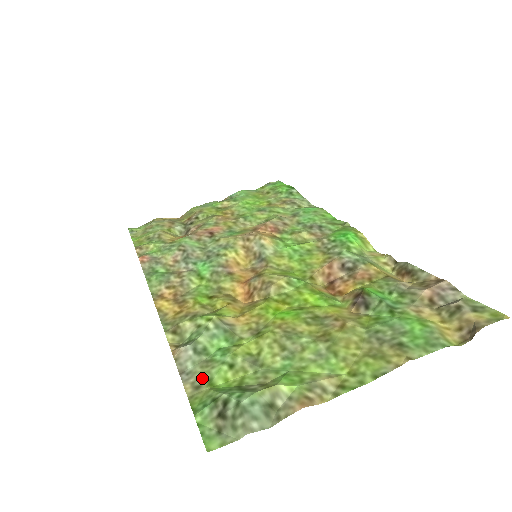
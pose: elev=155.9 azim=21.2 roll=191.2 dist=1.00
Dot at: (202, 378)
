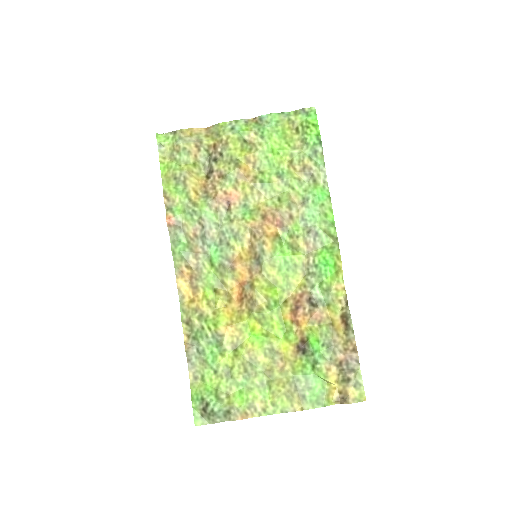
Dot at: (199, 372)
